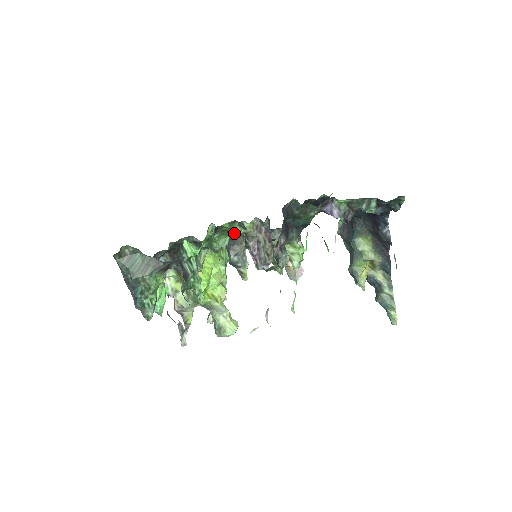
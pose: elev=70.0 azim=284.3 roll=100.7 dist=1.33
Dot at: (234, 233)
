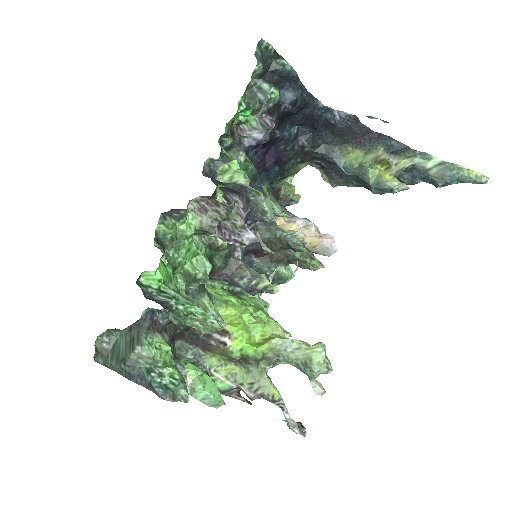
Dot at: (185, 235)
